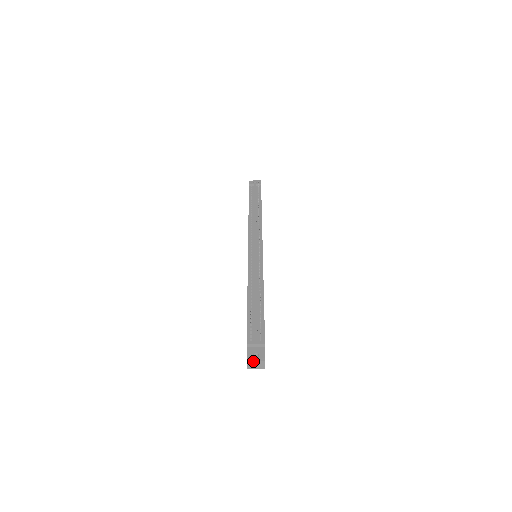
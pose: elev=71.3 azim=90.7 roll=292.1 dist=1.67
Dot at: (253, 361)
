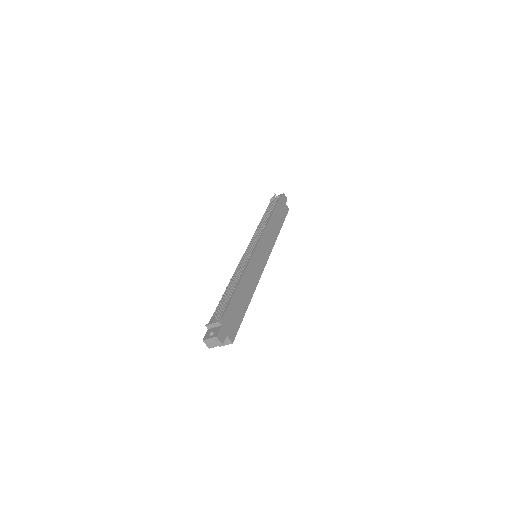
Dot at: (207, 339)
